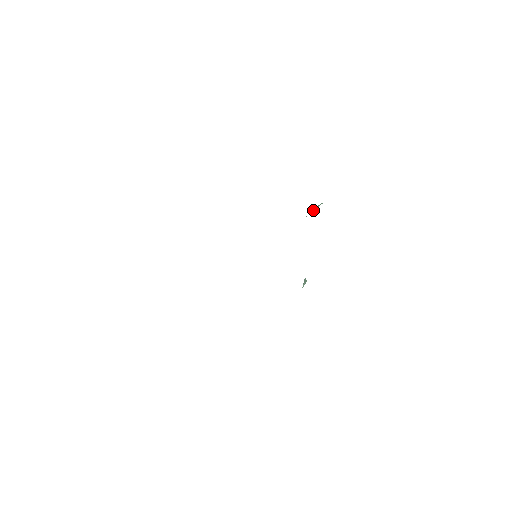
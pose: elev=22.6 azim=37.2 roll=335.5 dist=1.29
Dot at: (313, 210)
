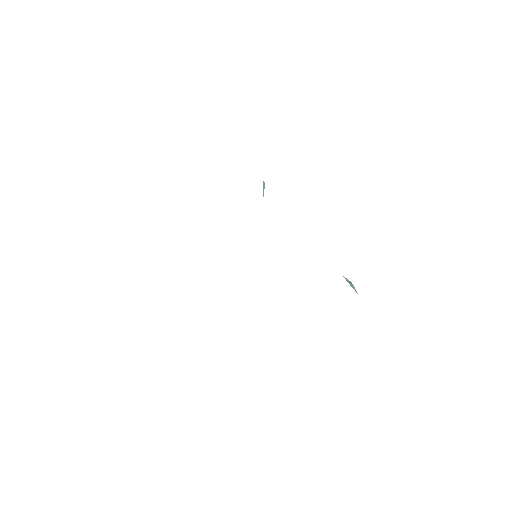
Dot at: (263, 191)
